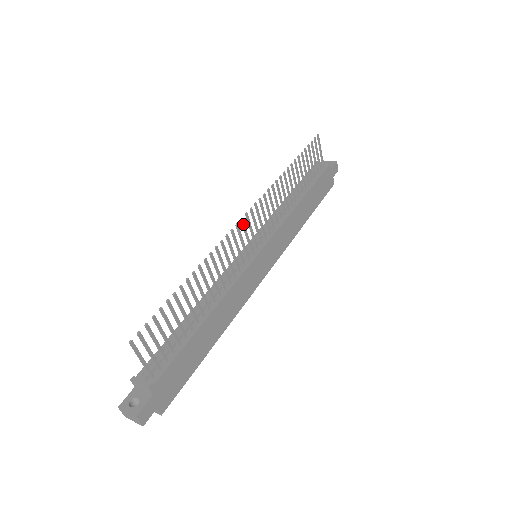
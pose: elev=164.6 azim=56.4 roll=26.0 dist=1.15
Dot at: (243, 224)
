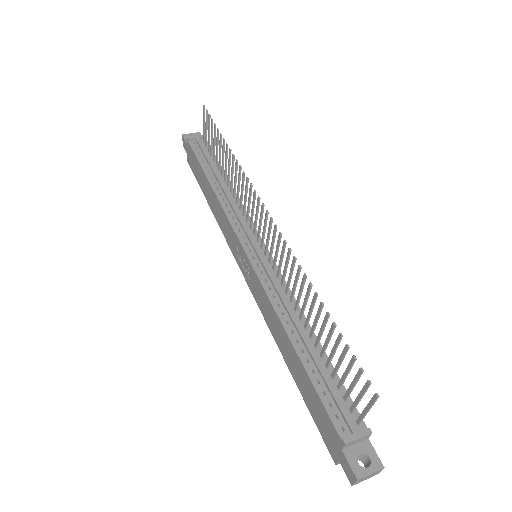
Dot at: (271, 224)
